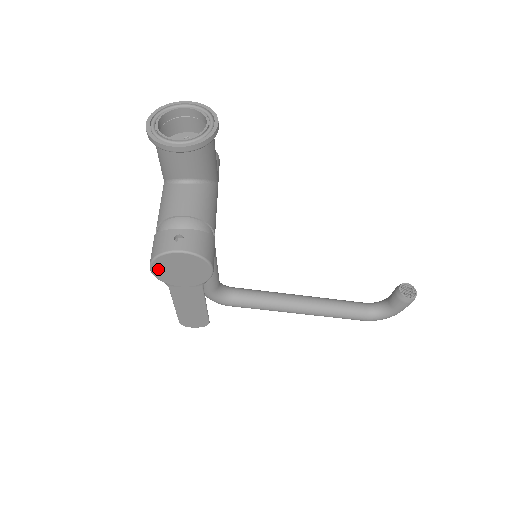
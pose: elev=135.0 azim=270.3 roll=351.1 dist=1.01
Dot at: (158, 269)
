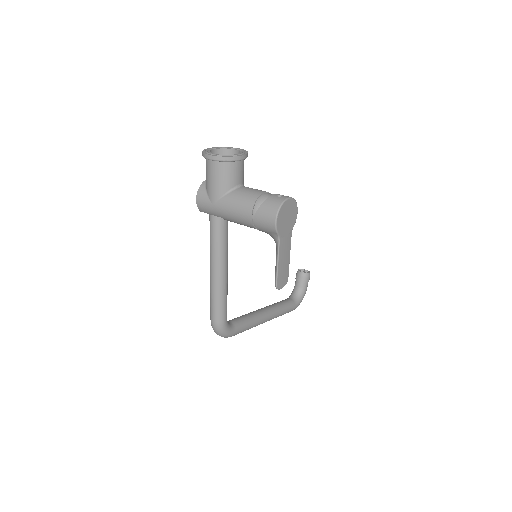
Dot at: (279, 220)
